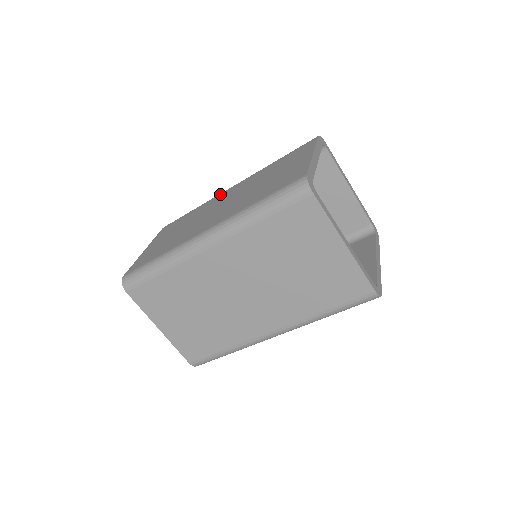
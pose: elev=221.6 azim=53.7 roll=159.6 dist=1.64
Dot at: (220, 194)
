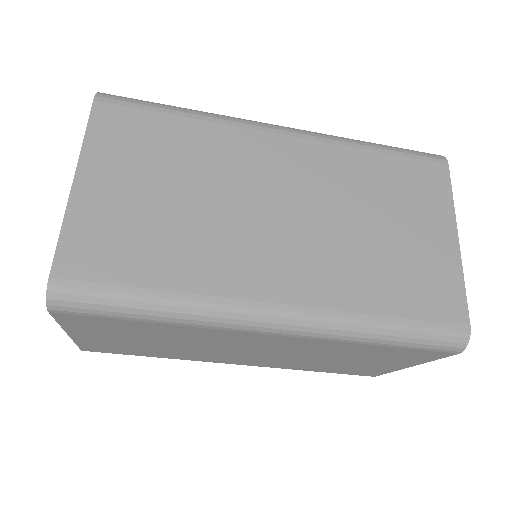
Dot at: occluded
